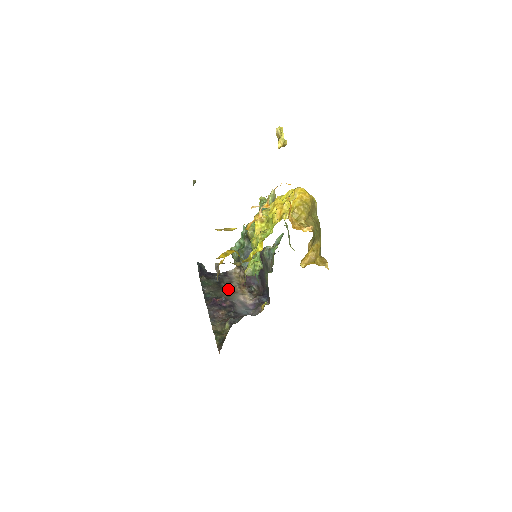
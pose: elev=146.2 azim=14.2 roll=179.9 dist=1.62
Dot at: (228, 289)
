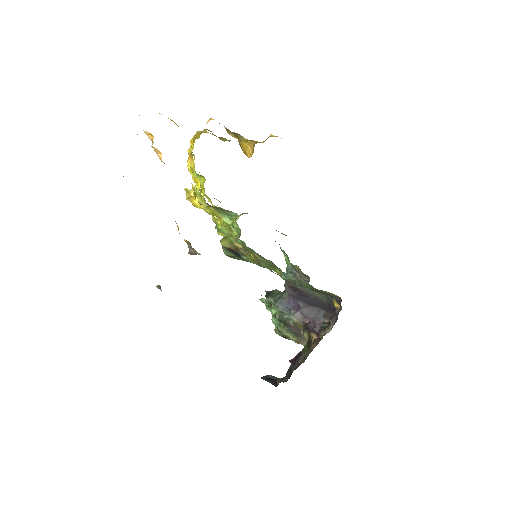
Dot at: occluded
